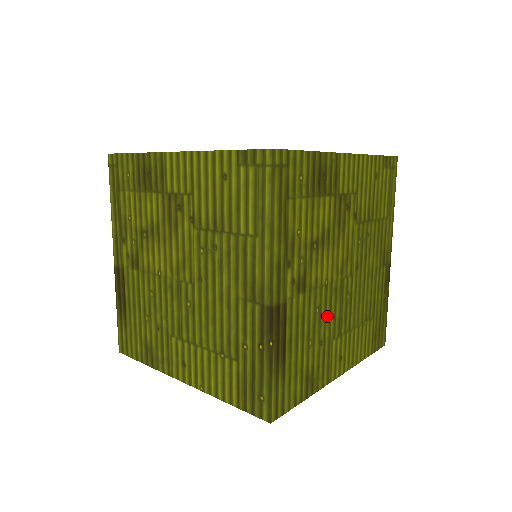
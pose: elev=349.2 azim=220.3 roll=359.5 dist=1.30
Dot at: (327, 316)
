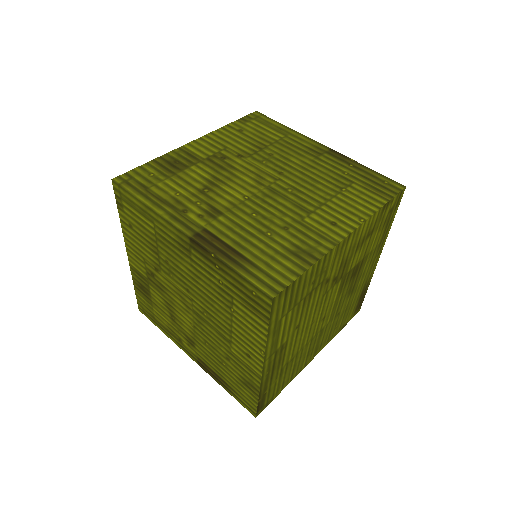
Dot at: occluded
